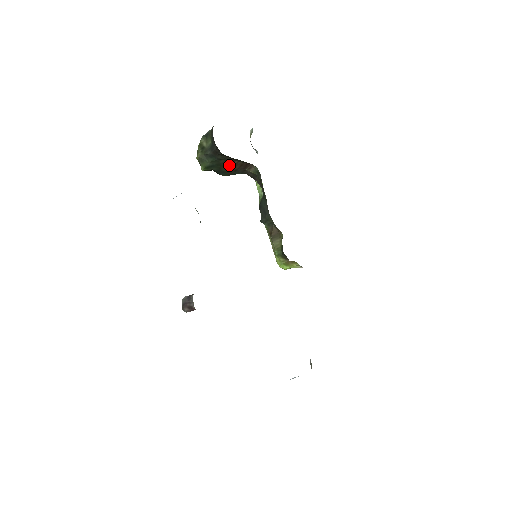
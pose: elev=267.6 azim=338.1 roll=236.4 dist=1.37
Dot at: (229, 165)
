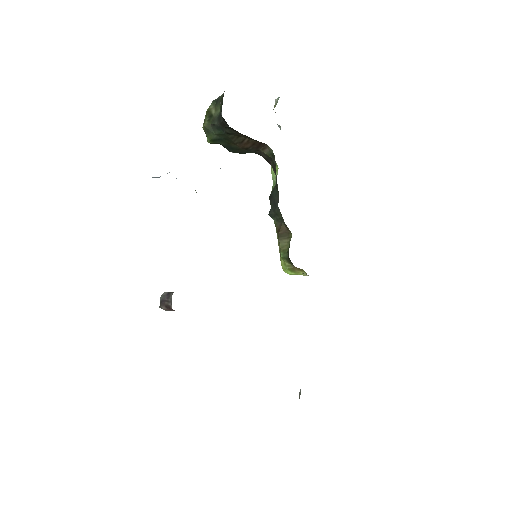
Dot at: (239, 141)
